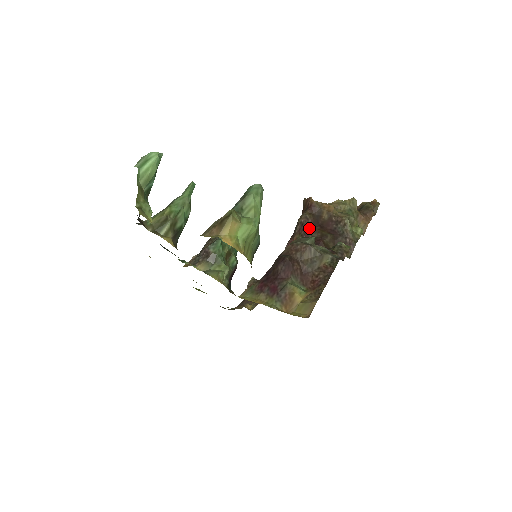
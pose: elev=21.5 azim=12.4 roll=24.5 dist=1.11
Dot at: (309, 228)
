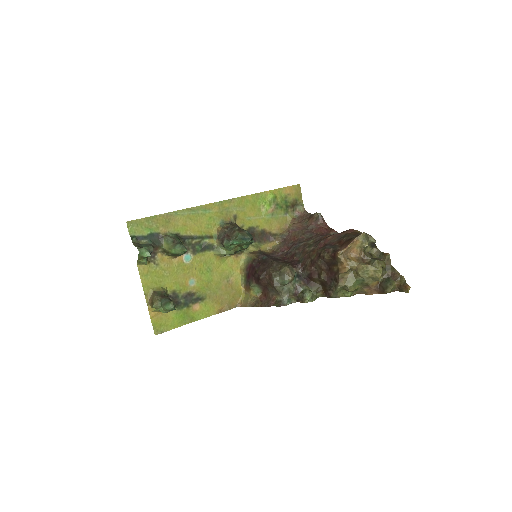
Dot at: (319, 263)
